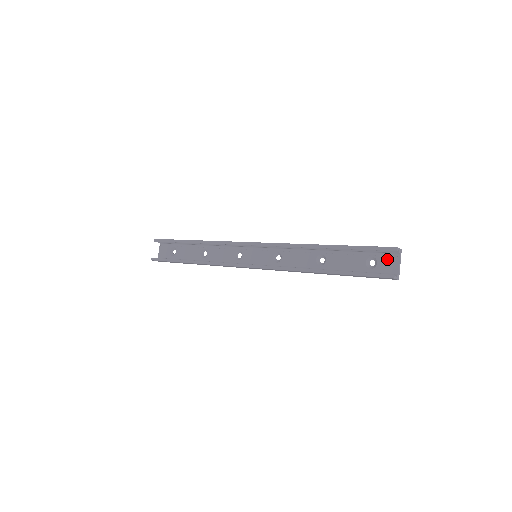
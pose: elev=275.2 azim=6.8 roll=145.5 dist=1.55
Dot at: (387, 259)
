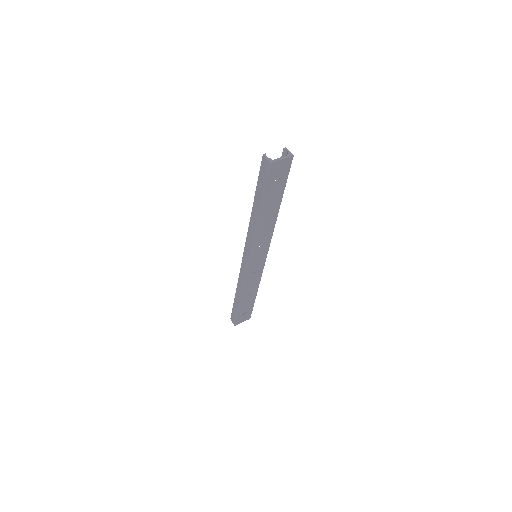
Dot at: (282, 165)
